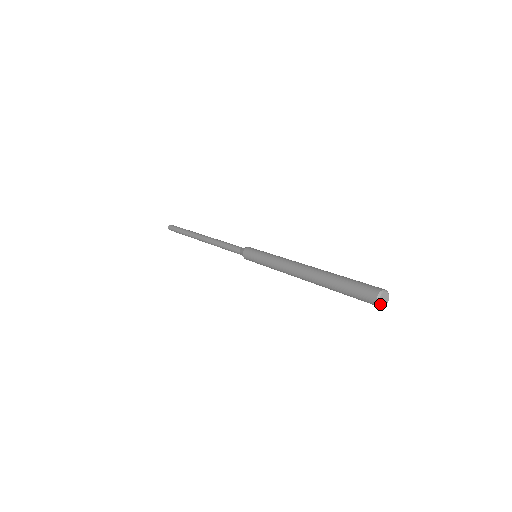
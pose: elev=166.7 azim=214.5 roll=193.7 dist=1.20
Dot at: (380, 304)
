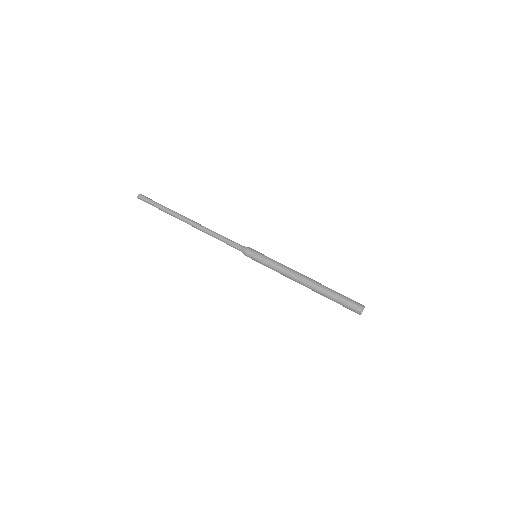
Dot at: occluded
